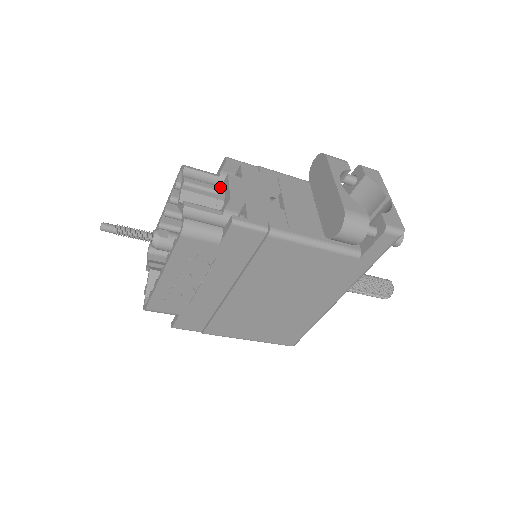
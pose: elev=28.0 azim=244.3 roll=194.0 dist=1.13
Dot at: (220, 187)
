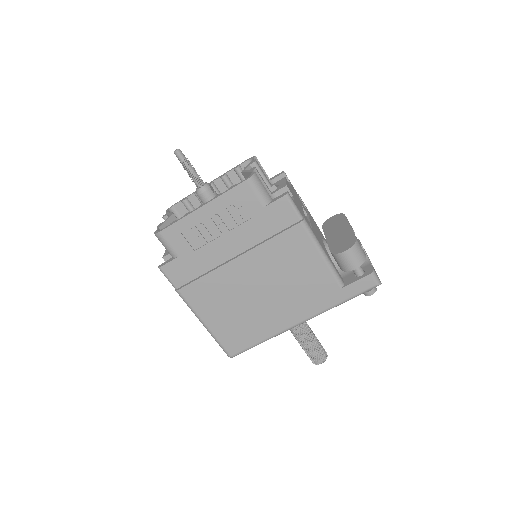
Dot at: (272, 184)
